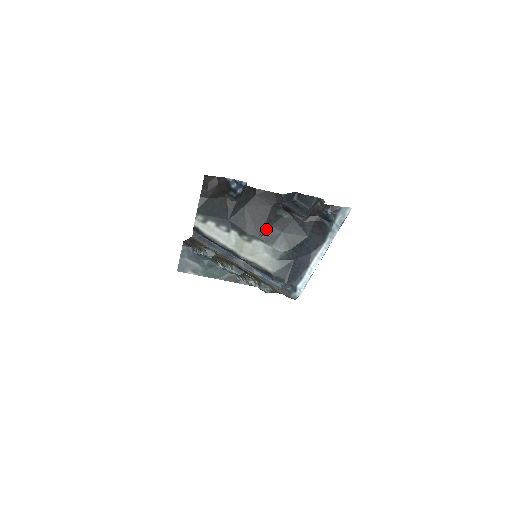
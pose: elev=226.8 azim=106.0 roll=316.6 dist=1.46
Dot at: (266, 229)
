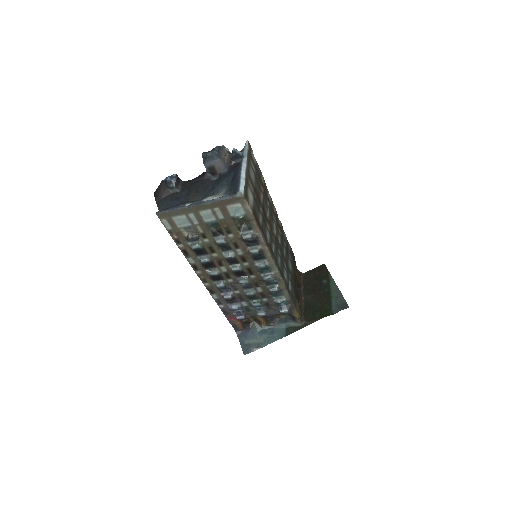
Dot at: (208, 191)
